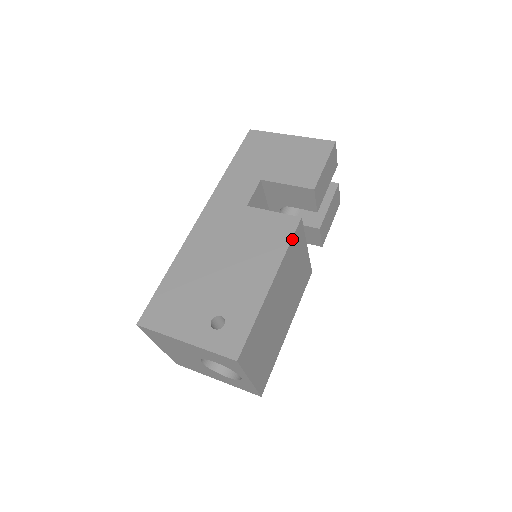
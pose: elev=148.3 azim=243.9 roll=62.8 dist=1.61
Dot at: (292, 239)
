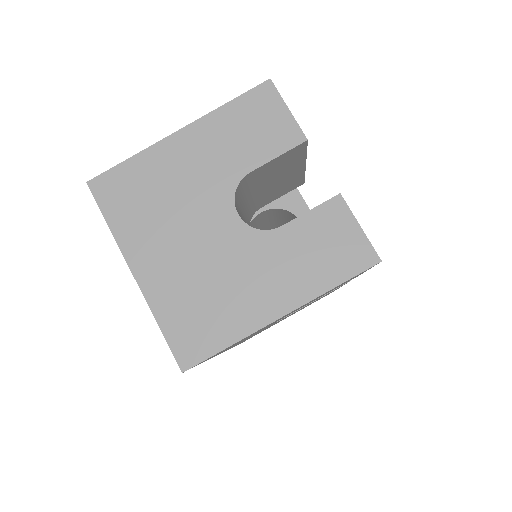
Dot at: occluded
